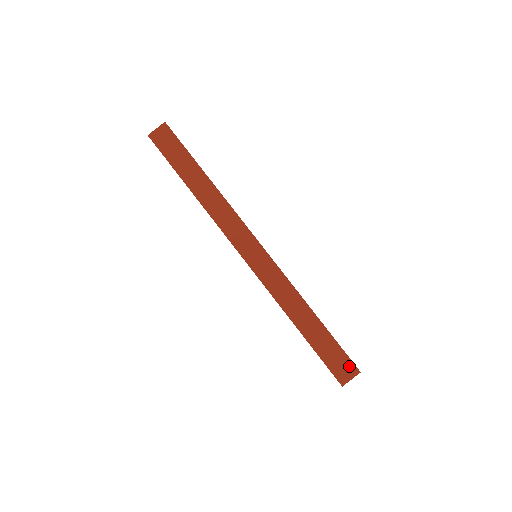
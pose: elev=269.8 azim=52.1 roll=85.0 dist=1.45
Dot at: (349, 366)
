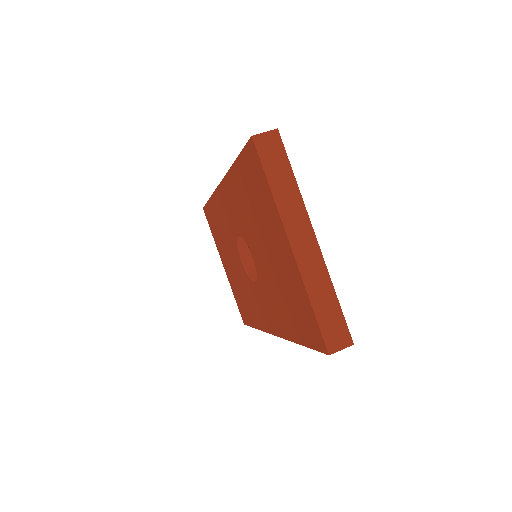
Dot at: occluded
